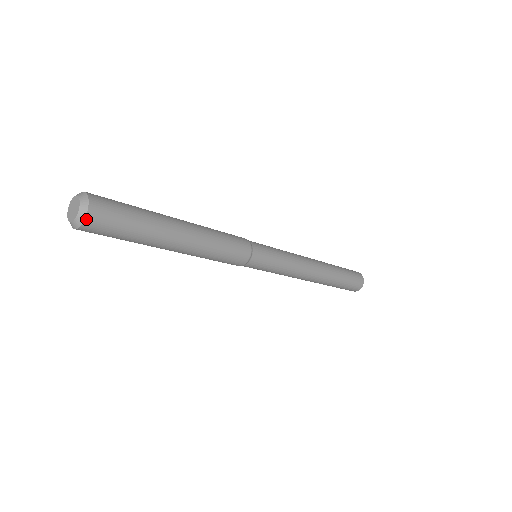
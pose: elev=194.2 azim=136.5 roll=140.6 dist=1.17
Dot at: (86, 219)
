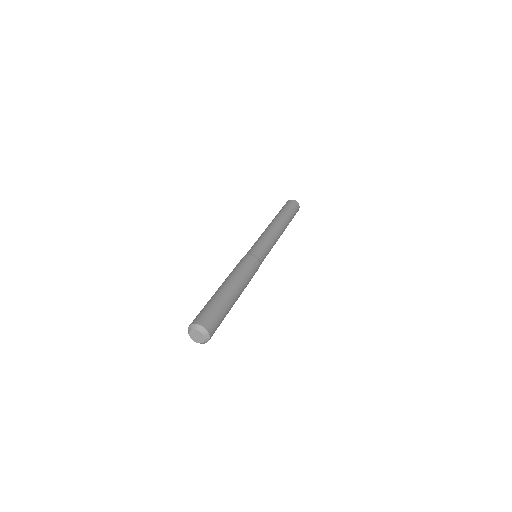
Dot at: occluded
